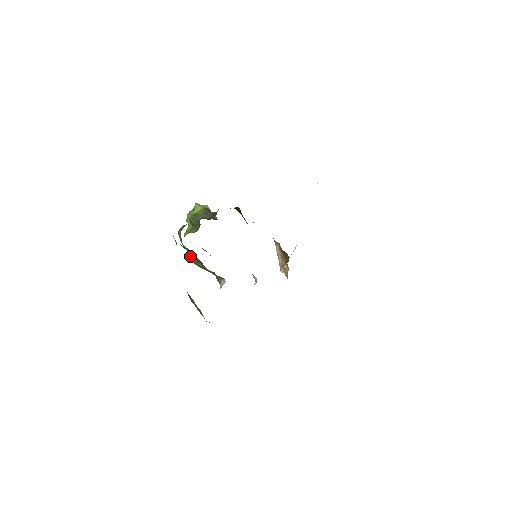
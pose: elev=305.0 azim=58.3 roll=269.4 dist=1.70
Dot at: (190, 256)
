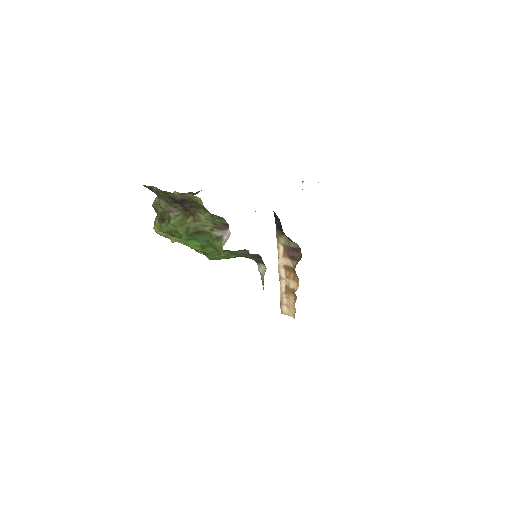
Dot at: (173, 219)
